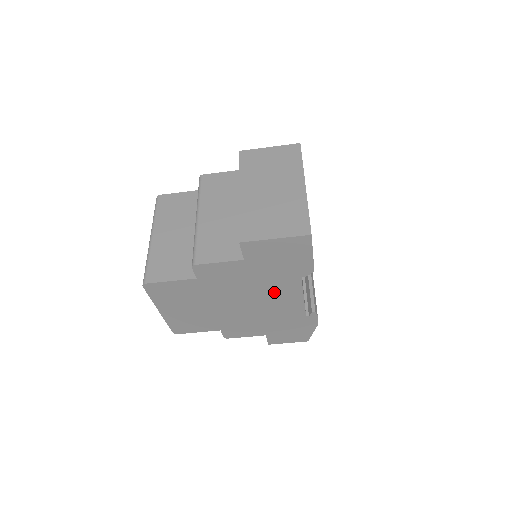
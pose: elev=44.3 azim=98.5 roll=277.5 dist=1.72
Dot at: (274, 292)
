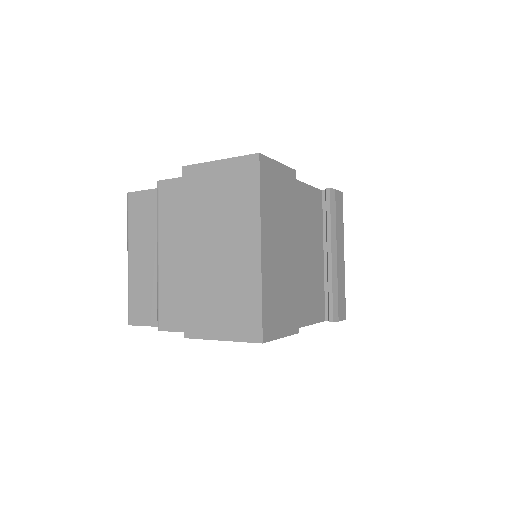
Dot at: occluded
